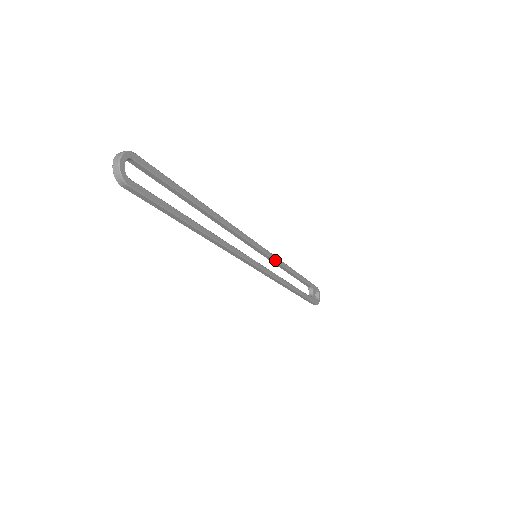
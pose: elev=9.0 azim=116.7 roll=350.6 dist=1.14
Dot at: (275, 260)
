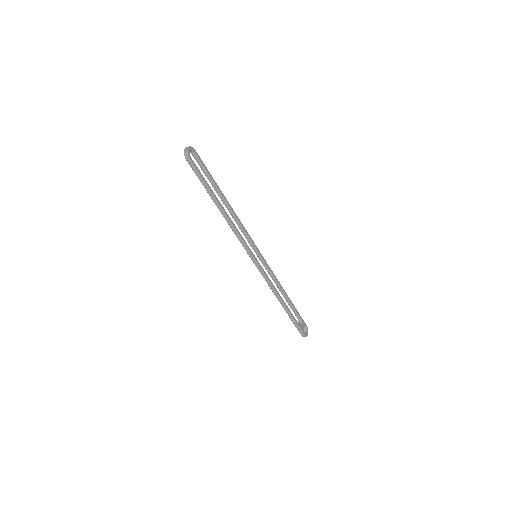
Dot at: (270, 270)
